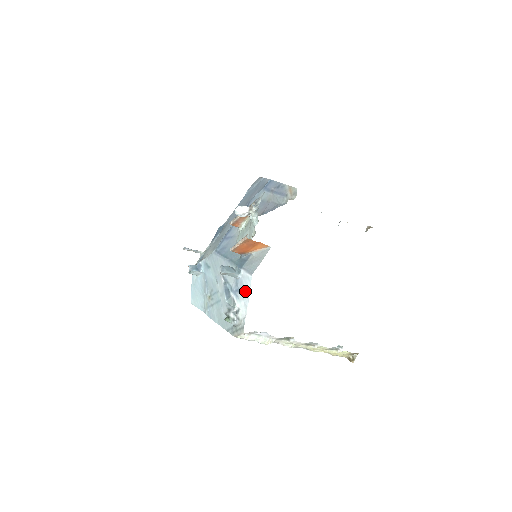
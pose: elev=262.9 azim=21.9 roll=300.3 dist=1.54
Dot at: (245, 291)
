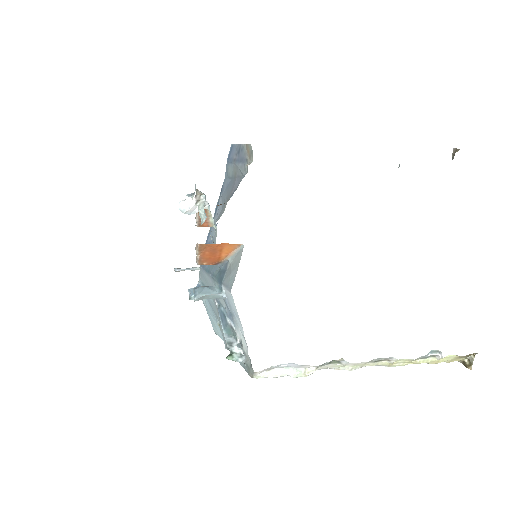
Dot at: (235, 315)
